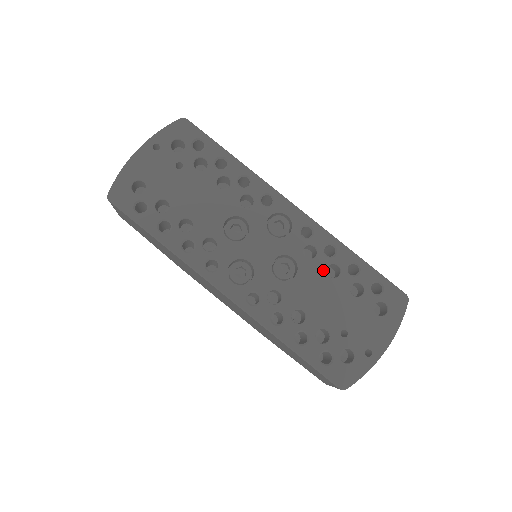
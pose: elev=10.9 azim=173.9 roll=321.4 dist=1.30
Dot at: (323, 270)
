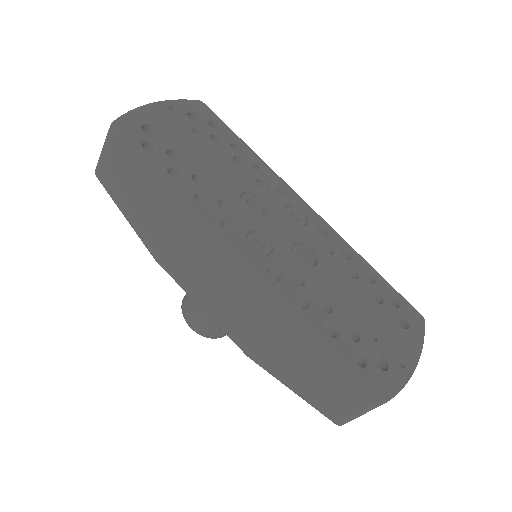
Dot at: (343, 268)
